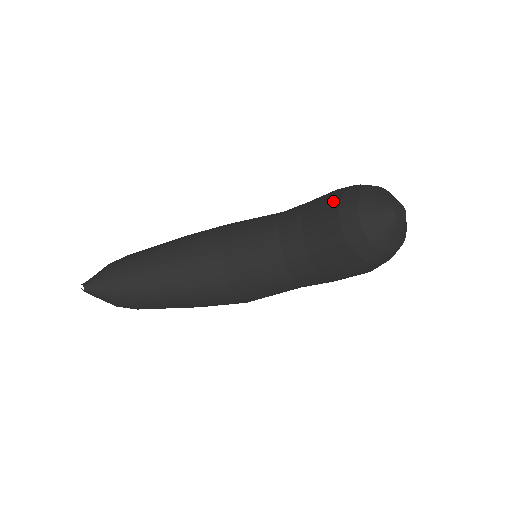
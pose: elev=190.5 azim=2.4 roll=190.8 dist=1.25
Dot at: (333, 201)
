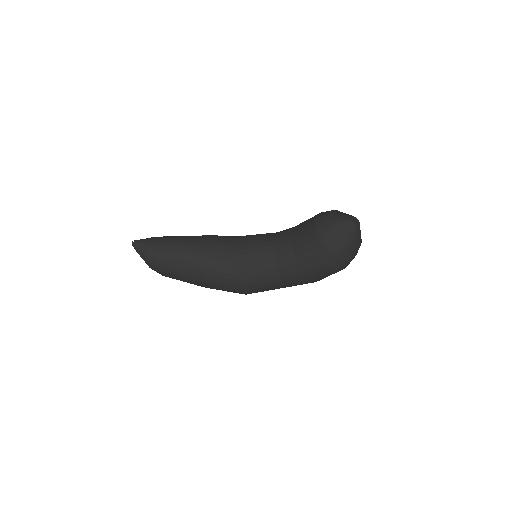
Dot at: (315, 215)
